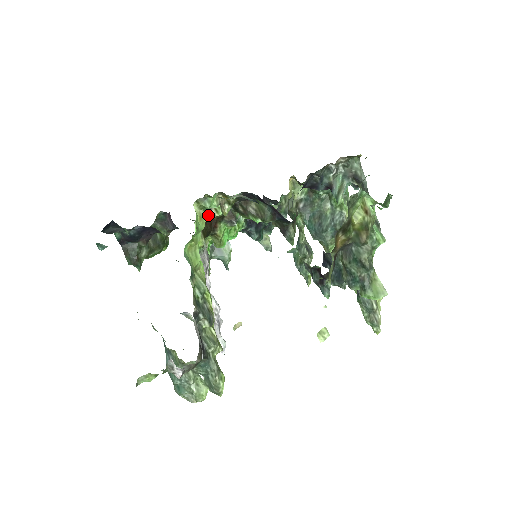
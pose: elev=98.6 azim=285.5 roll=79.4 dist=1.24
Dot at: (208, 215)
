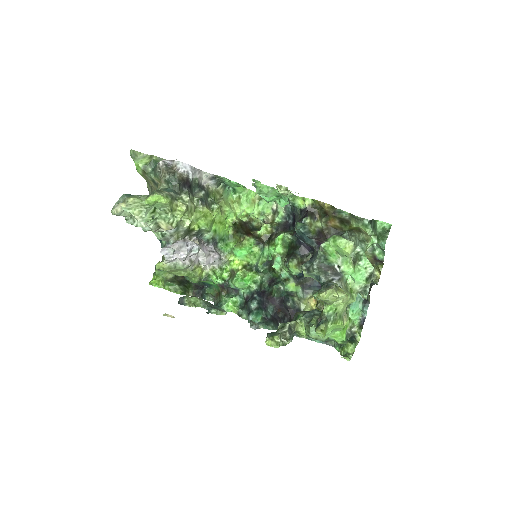
Dot at: (251, 231)
